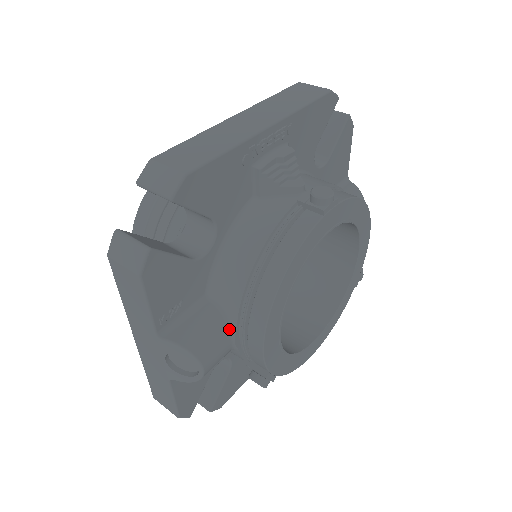
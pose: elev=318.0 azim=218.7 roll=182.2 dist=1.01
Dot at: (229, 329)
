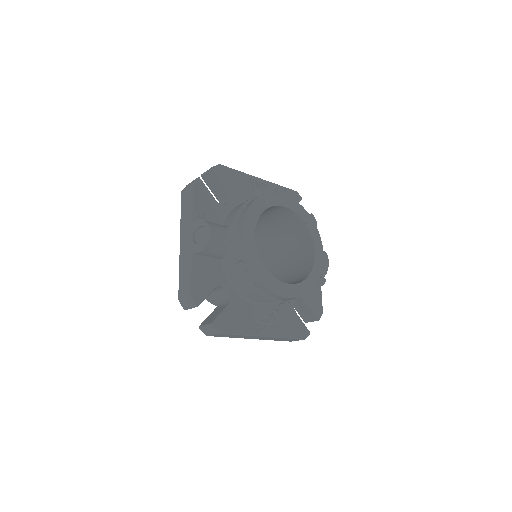
Dot at: (228, 230)
